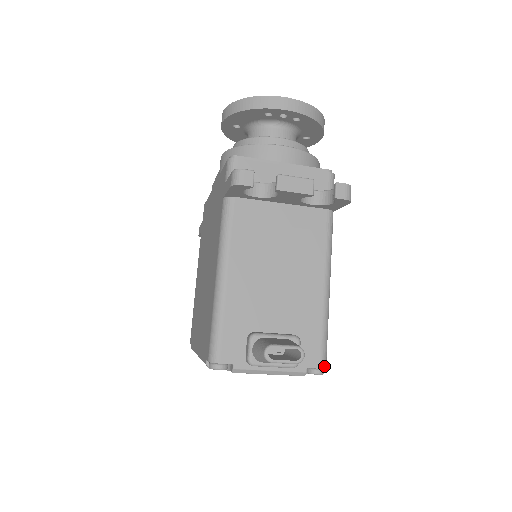
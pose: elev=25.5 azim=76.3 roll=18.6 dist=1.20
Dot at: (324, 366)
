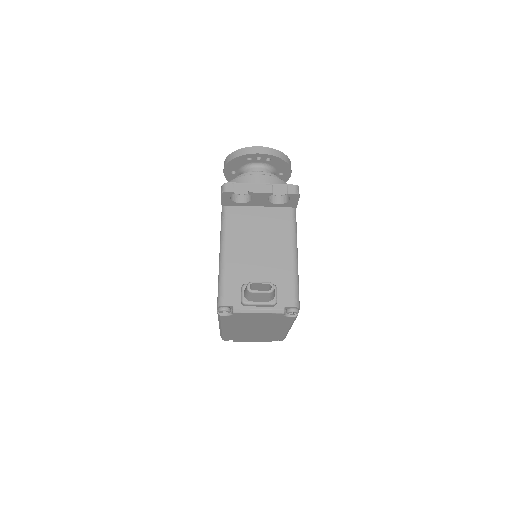
Dot at: (297, 306)
